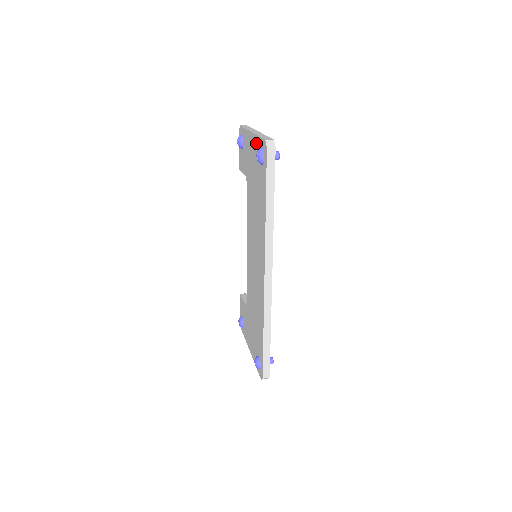
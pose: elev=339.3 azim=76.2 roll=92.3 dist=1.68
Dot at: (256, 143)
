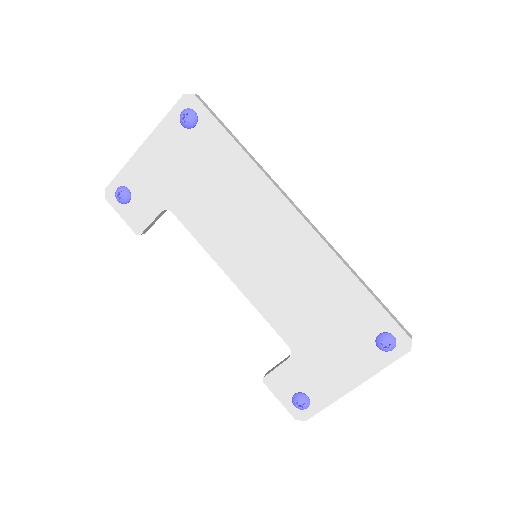
Dot at: (164, 131)
